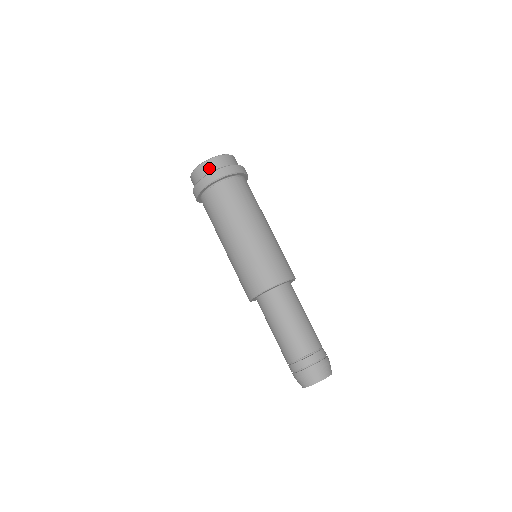
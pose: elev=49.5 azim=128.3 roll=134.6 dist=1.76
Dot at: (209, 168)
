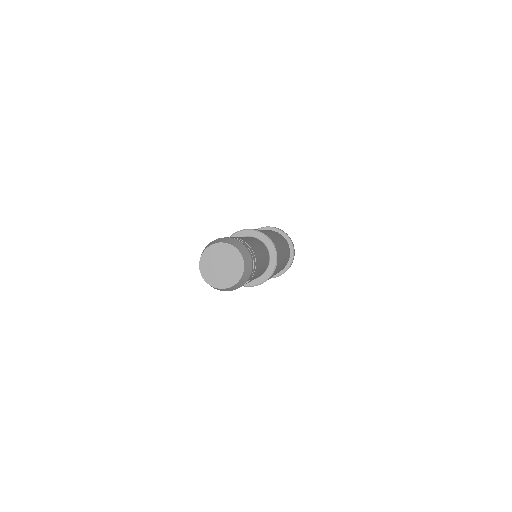
Dot at: occluded
